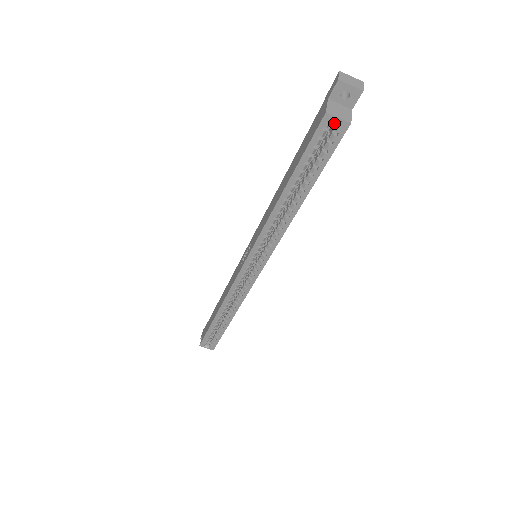
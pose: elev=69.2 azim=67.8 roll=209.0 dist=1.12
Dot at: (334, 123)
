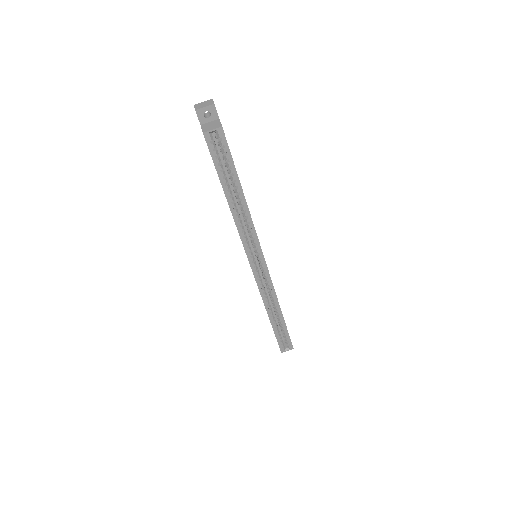
Dot at: (216, 135)
